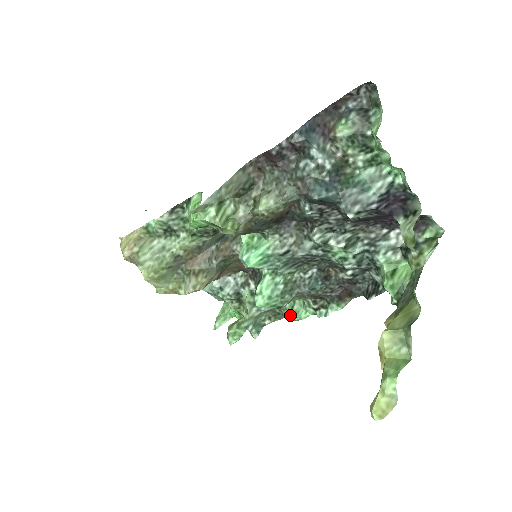
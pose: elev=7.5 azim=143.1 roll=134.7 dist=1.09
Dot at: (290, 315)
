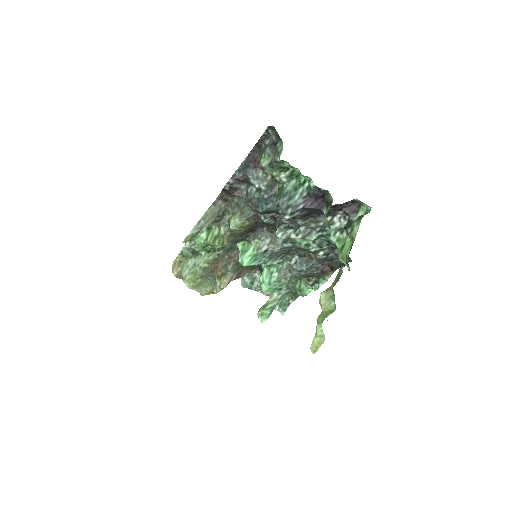
Dot at: (300, 293)
